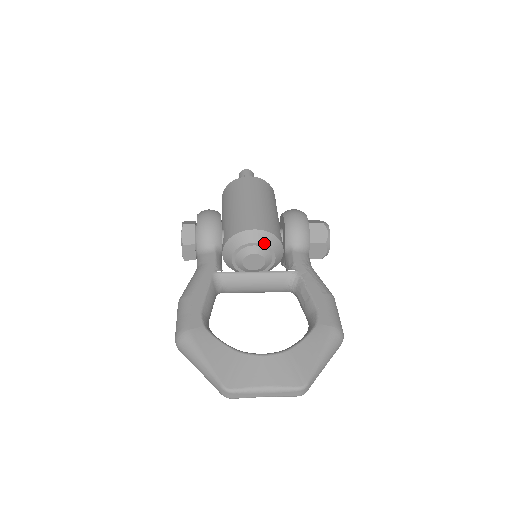
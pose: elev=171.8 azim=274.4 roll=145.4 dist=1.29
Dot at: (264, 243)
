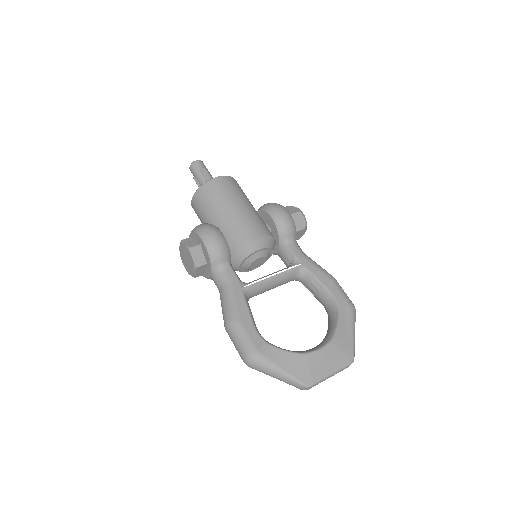
Dot at: (267, 247)
